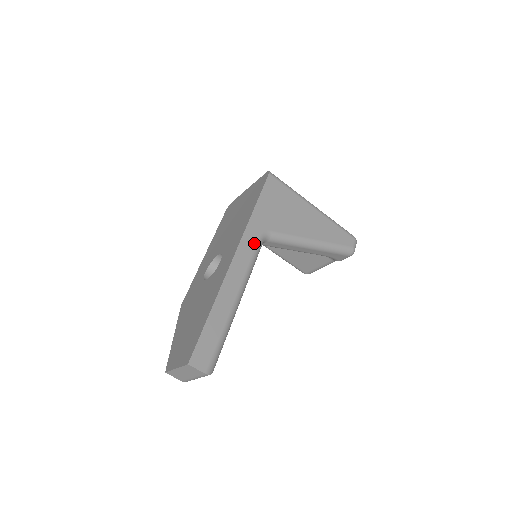
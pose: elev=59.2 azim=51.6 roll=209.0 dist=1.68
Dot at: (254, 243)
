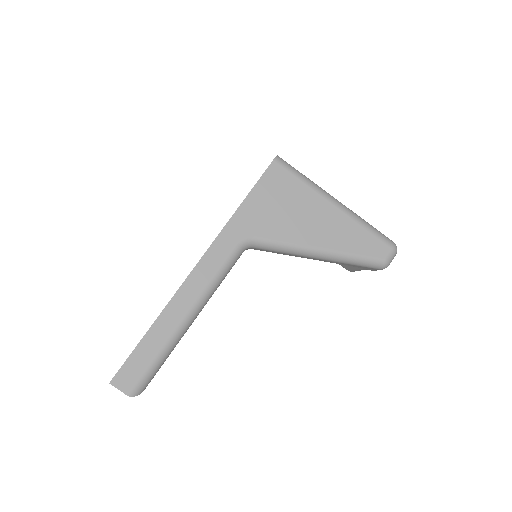
Dot at: (226, 252)
